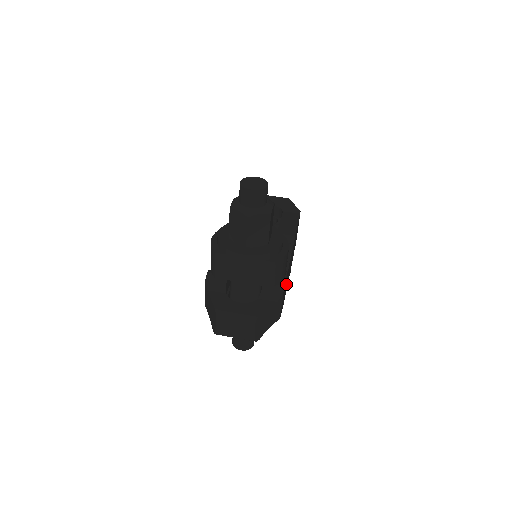
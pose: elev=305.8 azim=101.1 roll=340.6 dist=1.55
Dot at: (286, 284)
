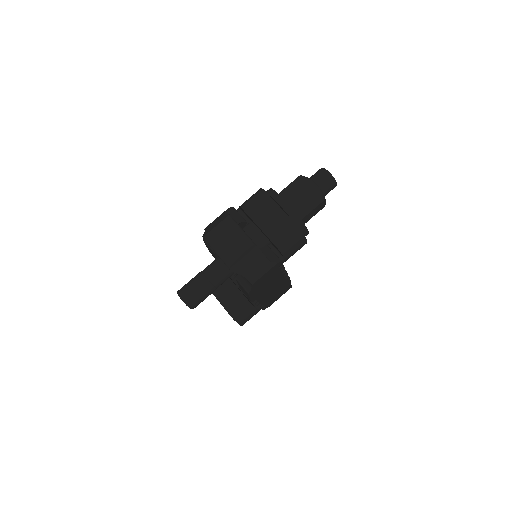
Dot at: (266, 284)
